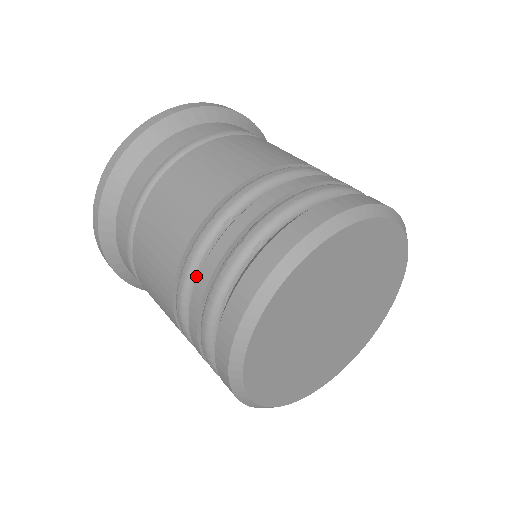
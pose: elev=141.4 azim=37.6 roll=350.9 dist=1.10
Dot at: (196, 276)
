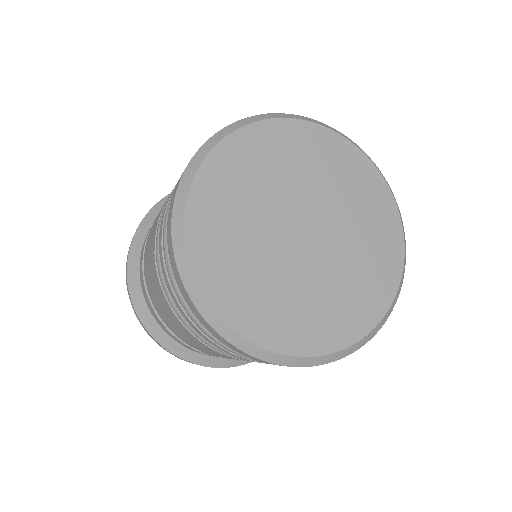
Dot at: occluded
